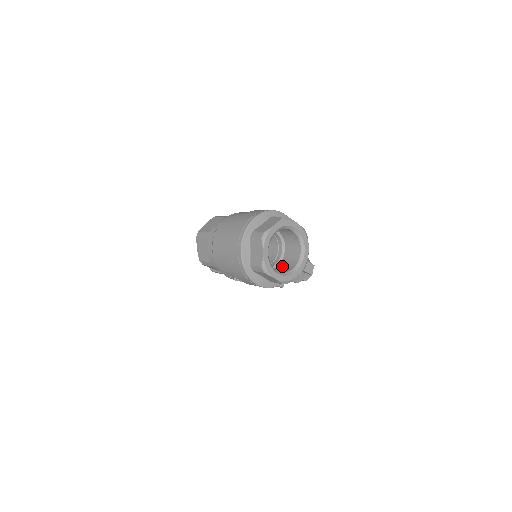
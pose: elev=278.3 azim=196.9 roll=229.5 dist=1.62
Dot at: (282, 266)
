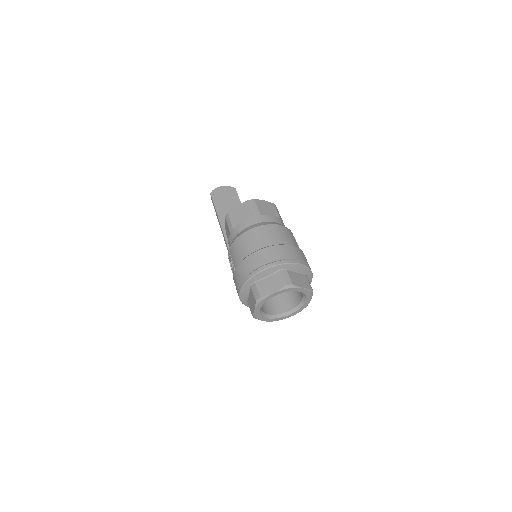
Dot at: occluded
